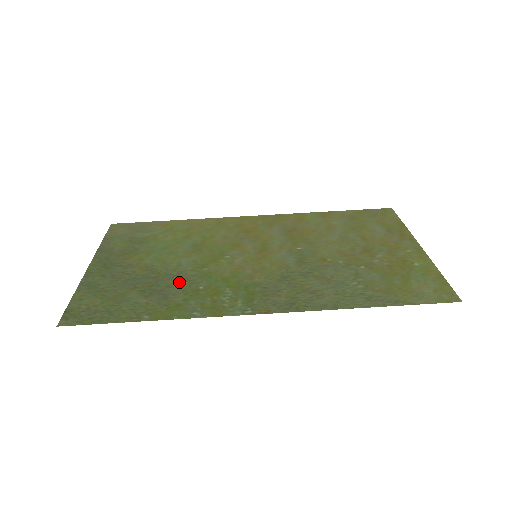
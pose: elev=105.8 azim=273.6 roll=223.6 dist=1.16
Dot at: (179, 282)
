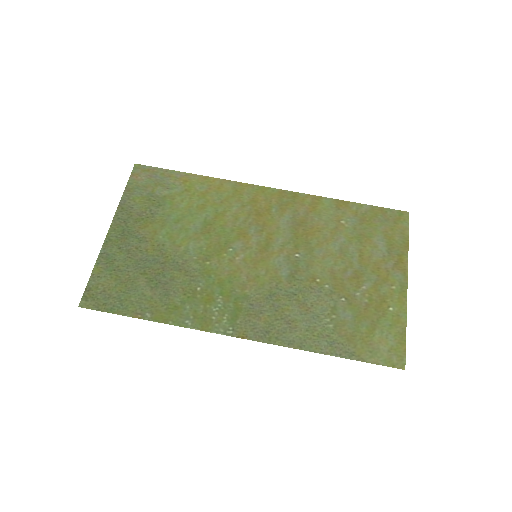
Dot at: (182, 276)
